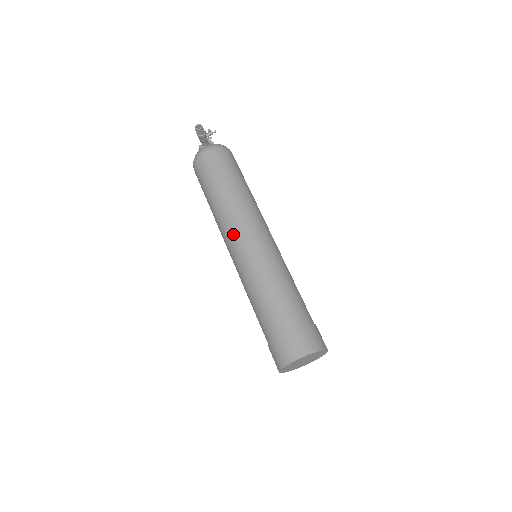
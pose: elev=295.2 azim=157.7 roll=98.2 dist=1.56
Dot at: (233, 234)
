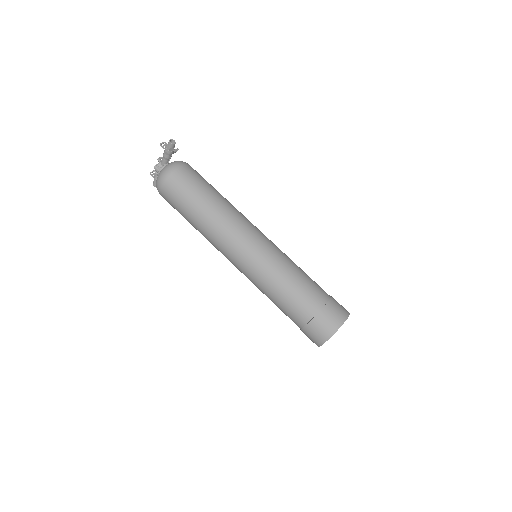
Dot at: (242, 235)
